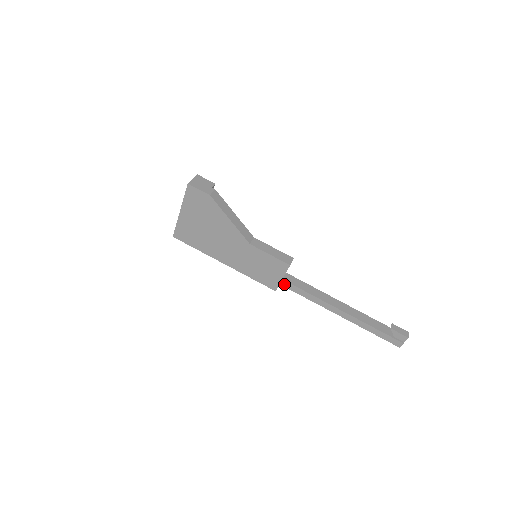
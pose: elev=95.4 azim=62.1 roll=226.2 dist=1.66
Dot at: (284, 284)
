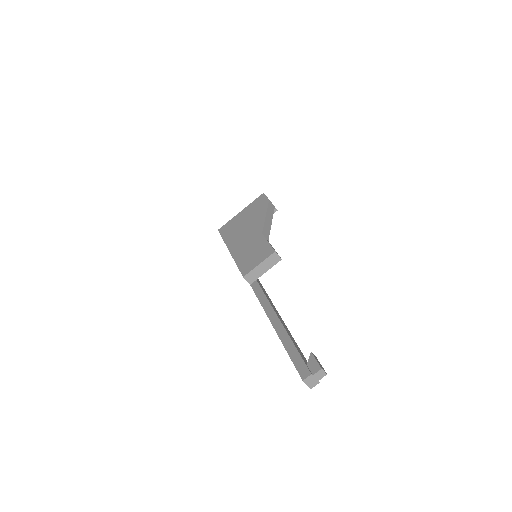
Dot at: (254, 285)
